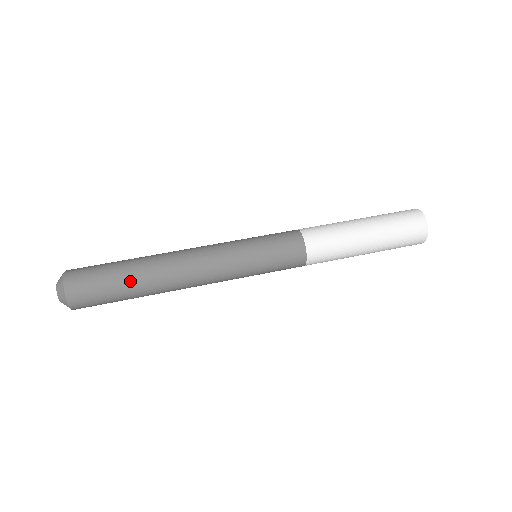
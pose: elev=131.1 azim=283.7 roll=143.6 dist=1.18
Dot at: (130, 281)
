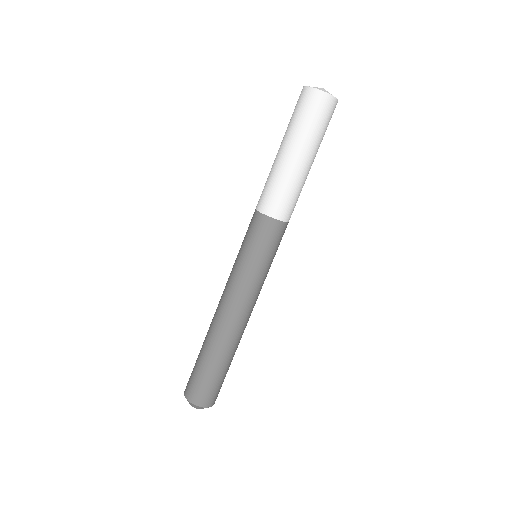
Dot at: occluded
